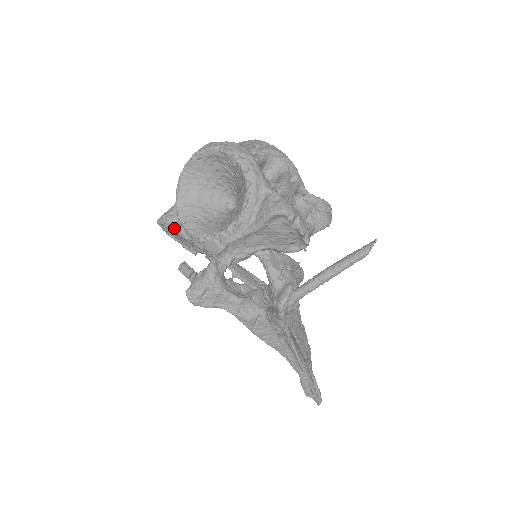
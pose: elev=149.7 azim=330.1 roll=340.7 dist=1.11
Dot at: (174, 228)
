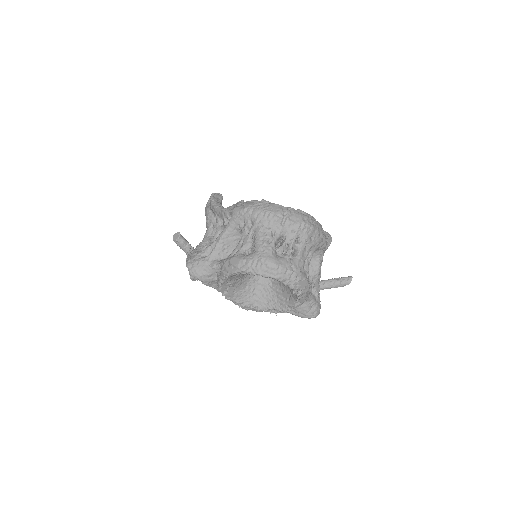
Dot at: (210, 286)
